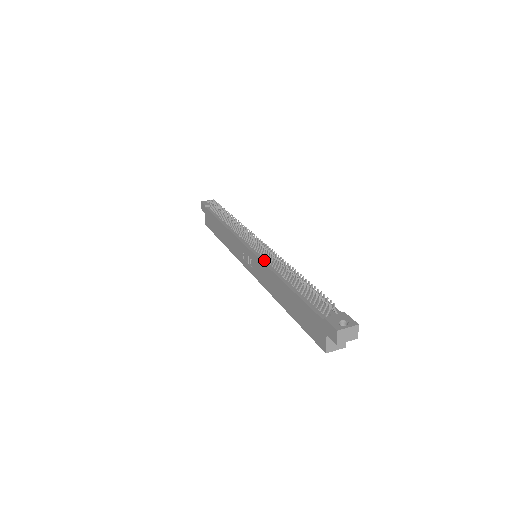
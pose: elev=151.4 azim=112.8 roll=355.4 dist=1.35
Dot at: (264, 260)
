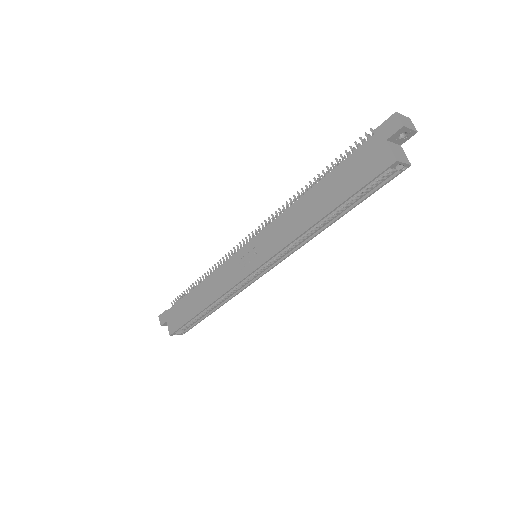
Dot at: (272, 224)
